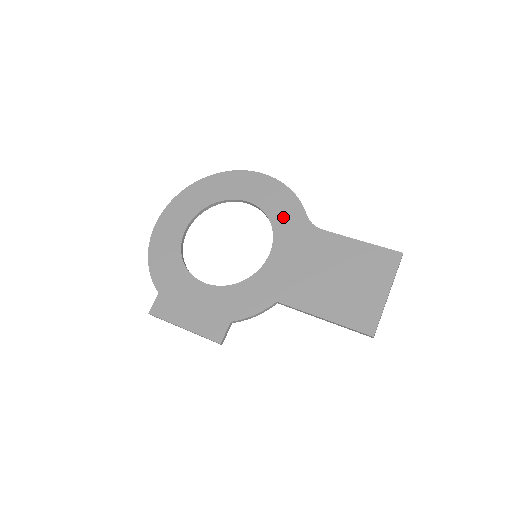
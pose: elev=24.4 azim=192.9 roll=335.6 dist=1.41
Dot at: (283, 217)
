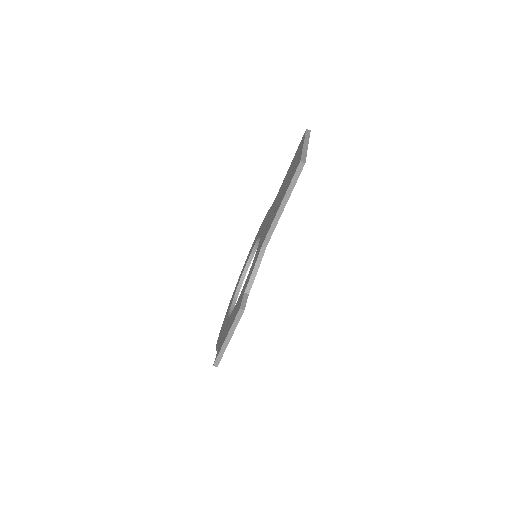
Dot at: (263, 225)
